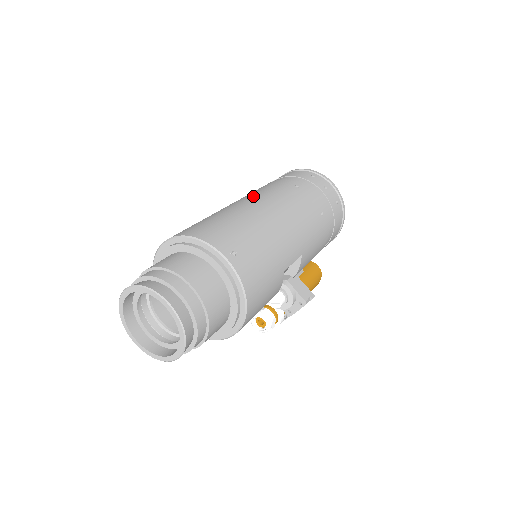
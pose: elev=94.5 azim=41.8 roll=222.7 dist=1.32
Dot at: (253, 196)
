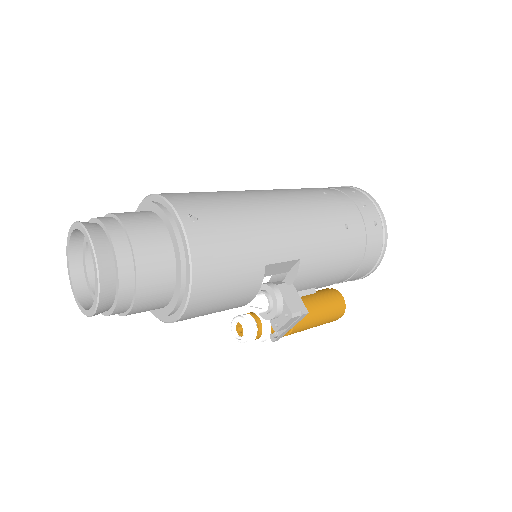
Dot at: occluded
